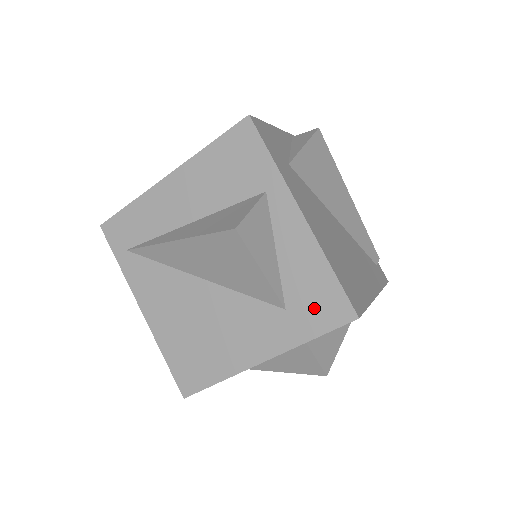
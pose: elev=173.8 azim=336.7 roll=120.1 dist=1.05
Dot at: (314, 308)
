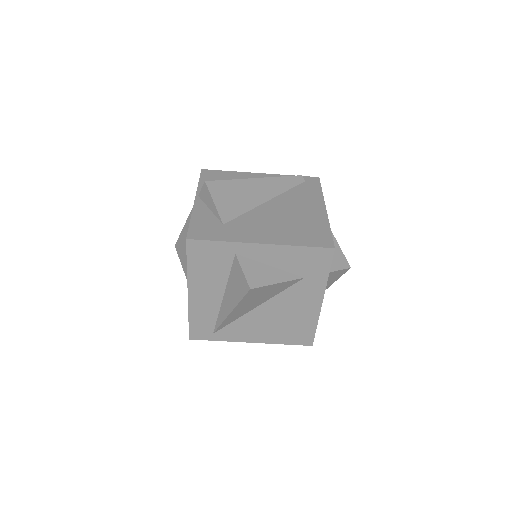
Dot at: (314, 265)
